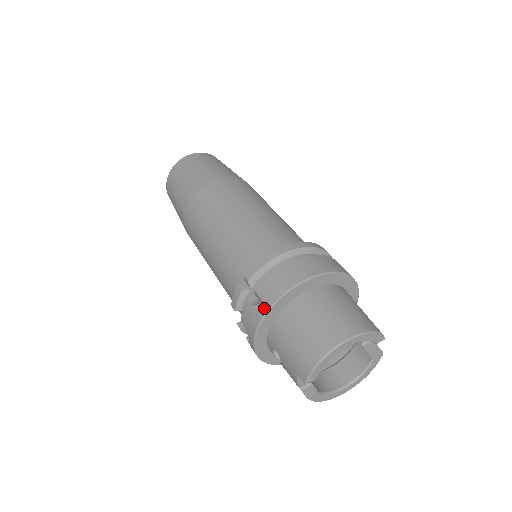
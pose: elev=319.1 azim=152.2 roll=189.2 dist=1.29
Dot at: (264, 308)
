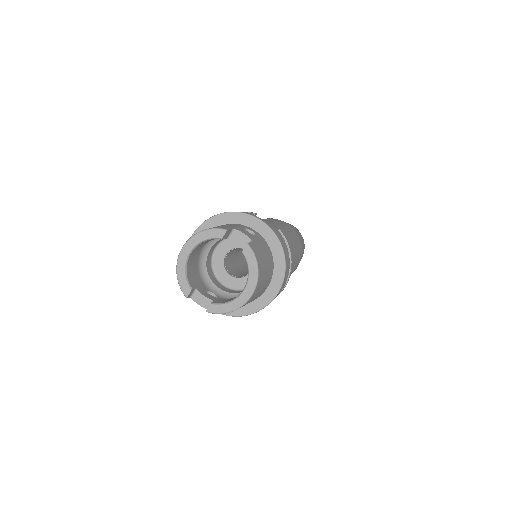
Dot at: occluded
